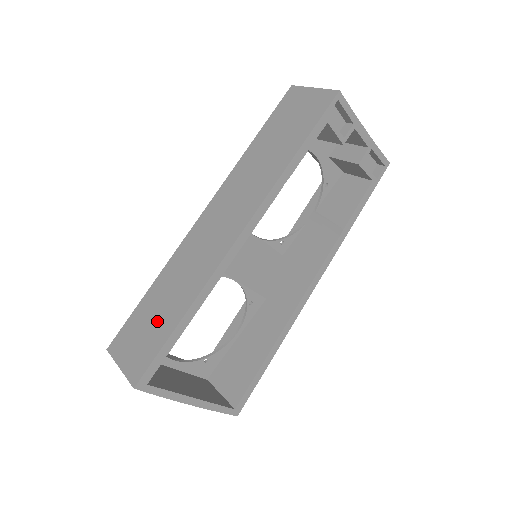
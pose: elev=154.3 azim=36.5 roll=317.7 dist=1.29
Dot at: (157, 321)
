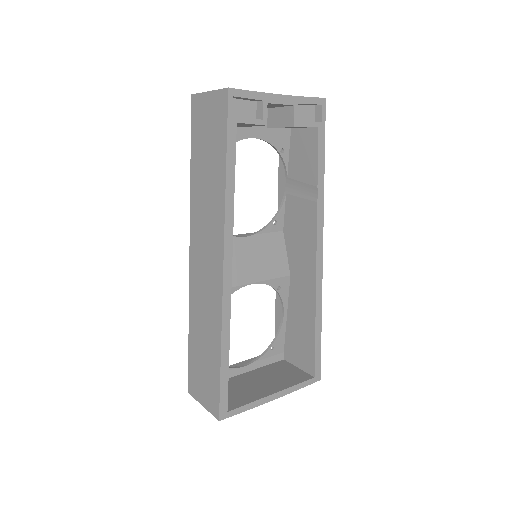
Dot at: (206, 361)
